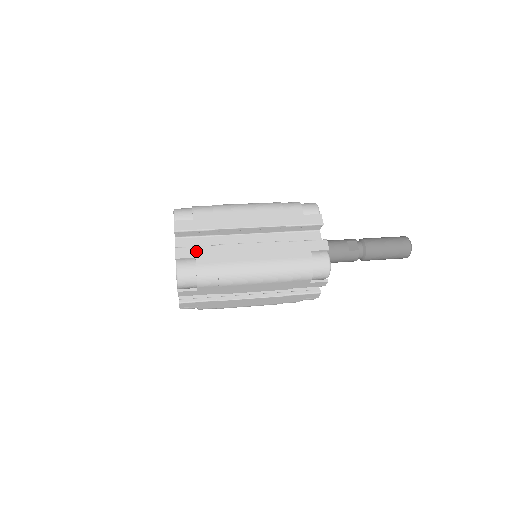
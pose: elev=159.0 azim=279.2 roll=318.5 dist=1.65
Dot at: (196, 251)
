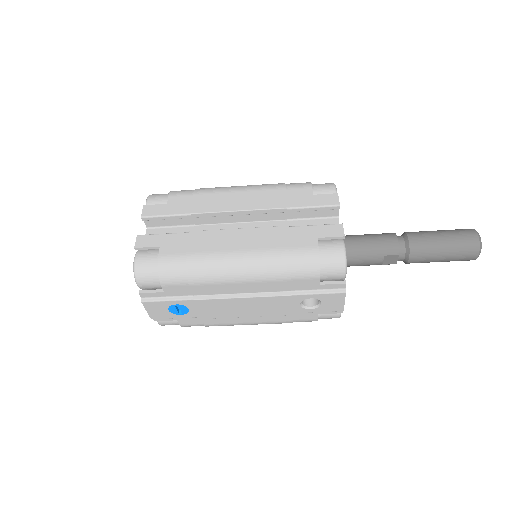
Dot at: occluded
